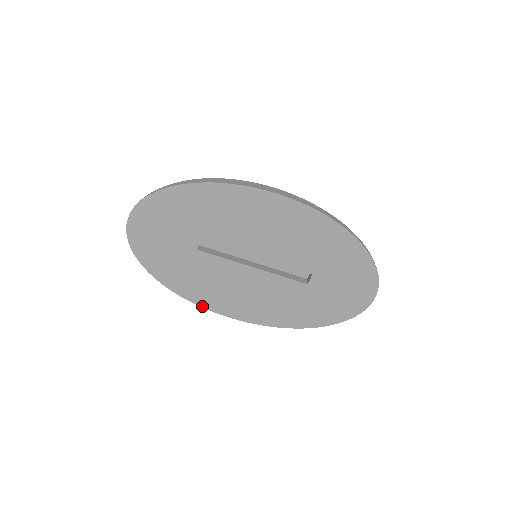
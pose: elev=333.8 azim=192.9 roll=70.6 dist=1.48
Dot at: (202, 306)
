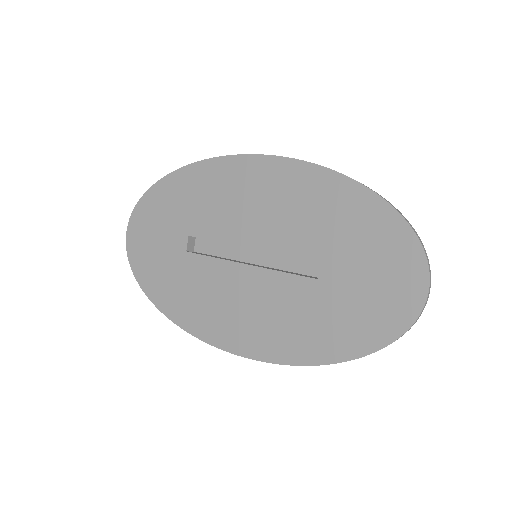
Dot at: (197, 336)
